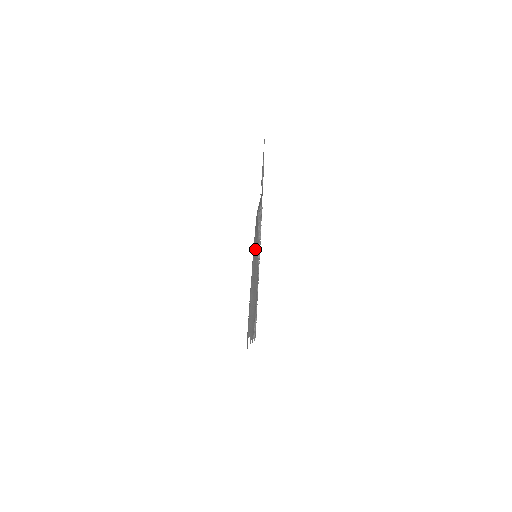
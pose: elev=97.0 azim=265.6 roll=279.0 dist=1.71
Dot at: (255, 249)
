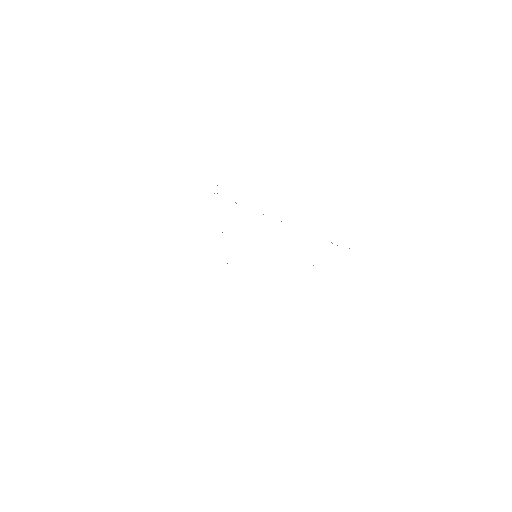
Dot at: occluded
